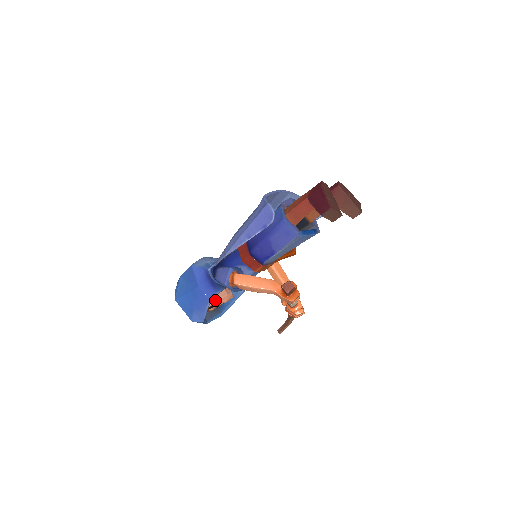
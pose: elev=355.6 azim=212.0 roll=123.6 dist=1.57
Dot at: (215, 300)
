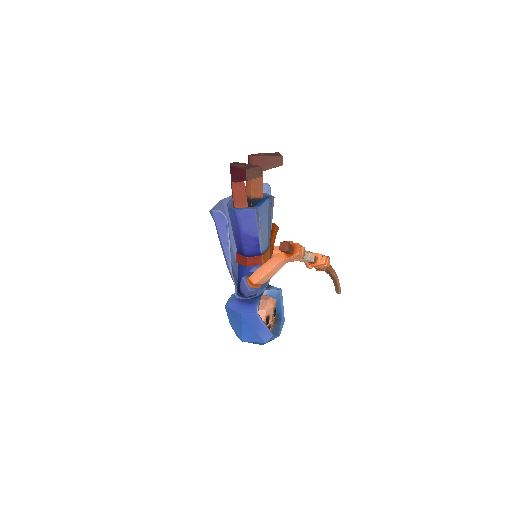
Dot at: (263, 312)
